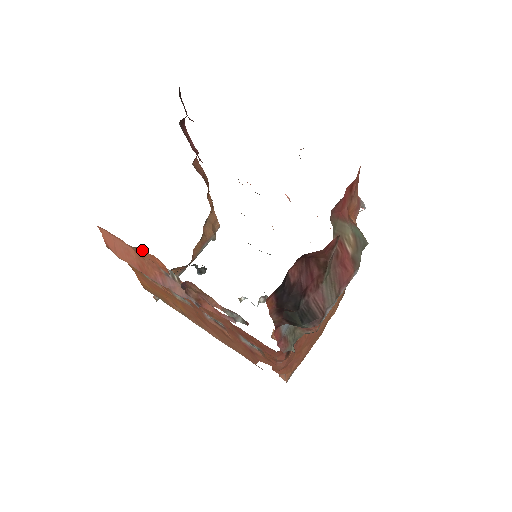
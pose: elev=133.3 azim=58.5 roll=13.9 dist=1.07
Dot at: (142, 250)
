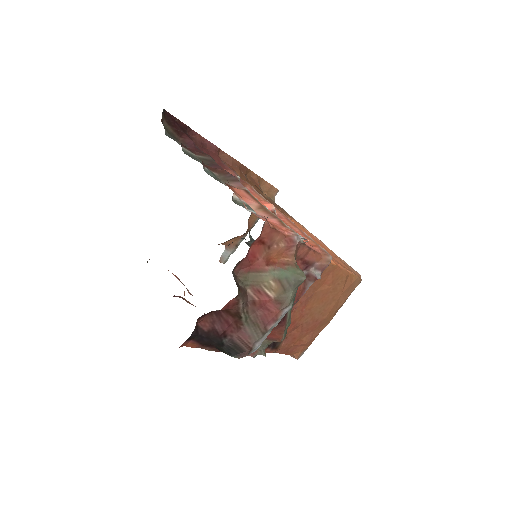
Dot at: occluded
